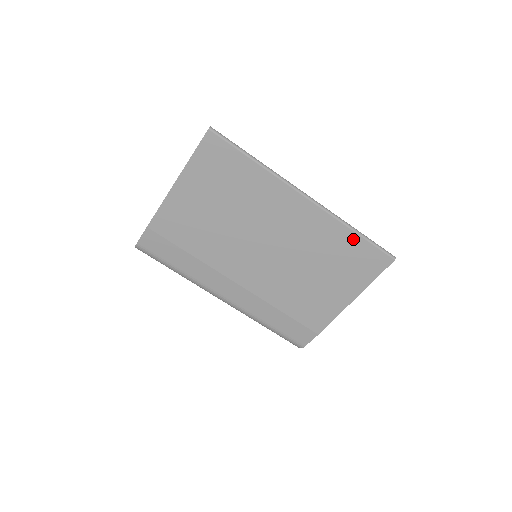
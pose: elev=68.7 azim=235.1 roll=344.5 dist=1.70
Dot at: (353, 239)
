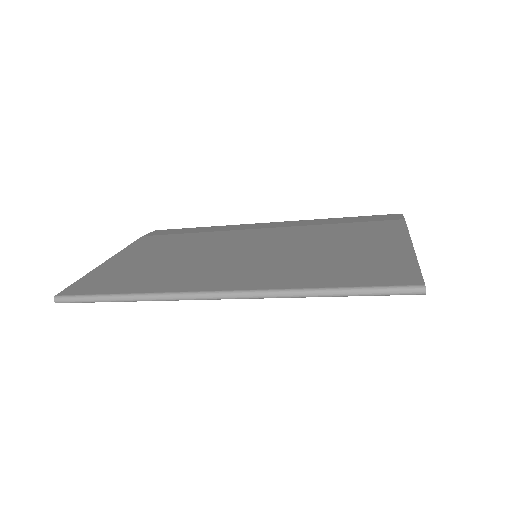
Dot at: occluded
